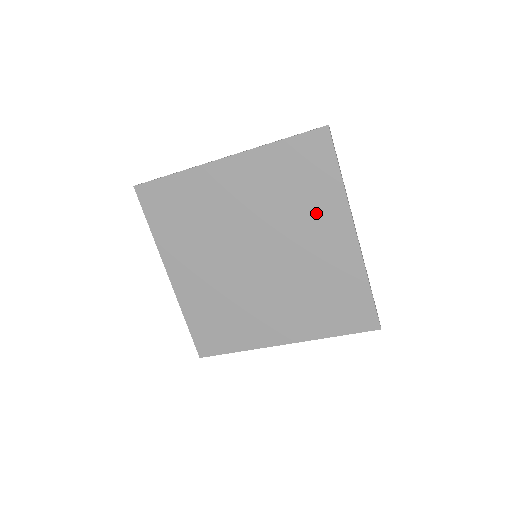
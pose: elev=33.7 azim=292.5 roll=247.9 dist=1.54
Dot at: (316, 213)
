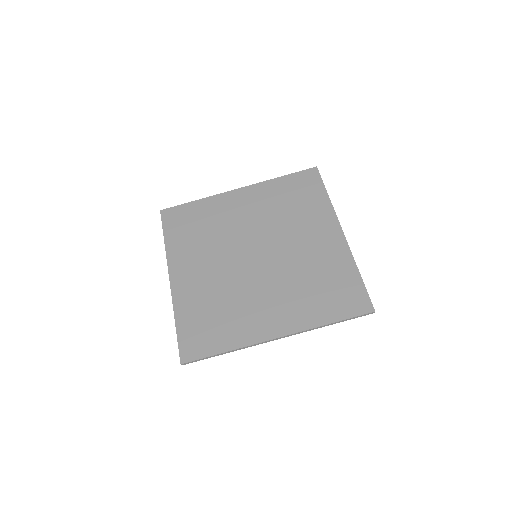
Dot at: (309, 219)
